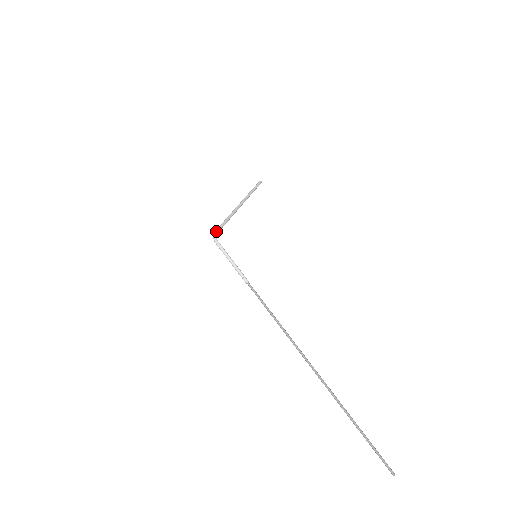
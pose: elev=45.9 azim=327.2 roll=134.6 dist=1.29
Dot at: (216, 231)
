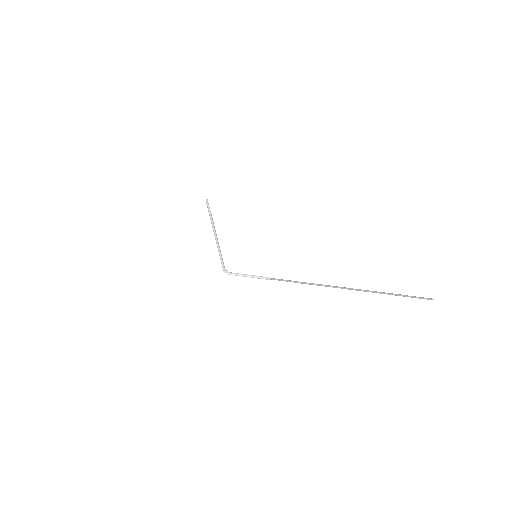
Dot at: (223, 267)
